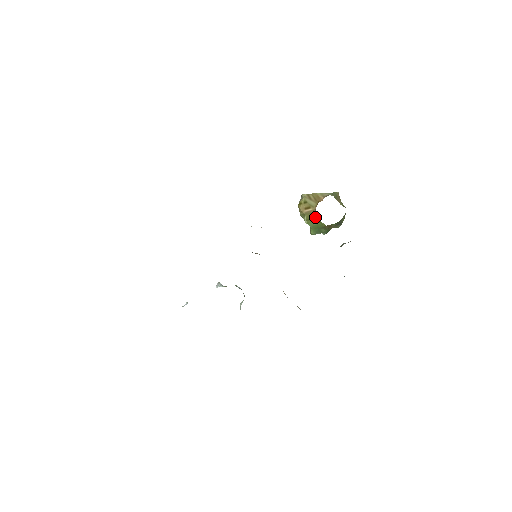
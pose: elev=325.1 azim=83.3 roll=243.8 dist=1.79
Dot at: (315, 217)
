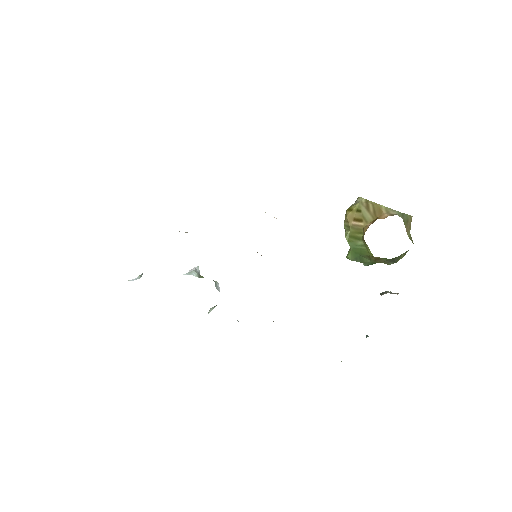
Dot at: (363, 237)
